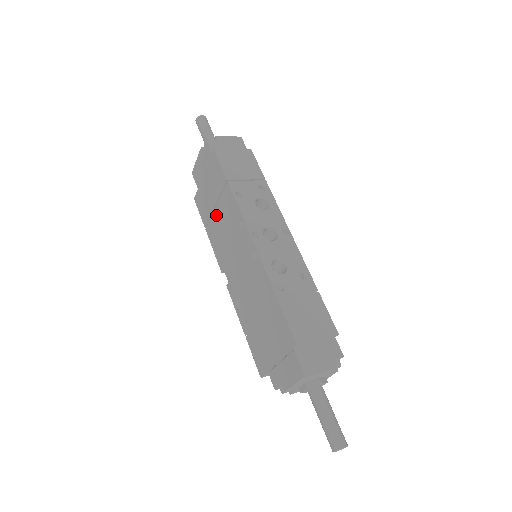
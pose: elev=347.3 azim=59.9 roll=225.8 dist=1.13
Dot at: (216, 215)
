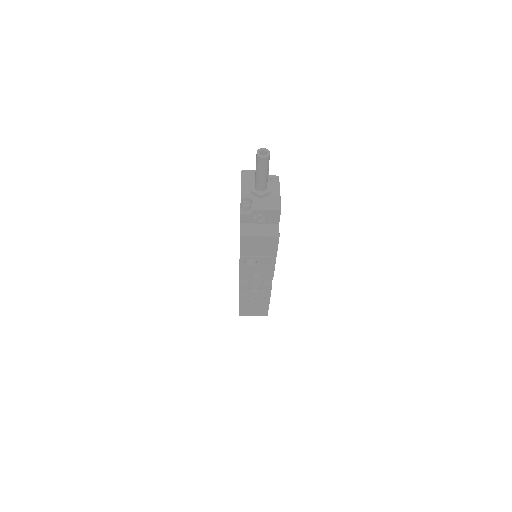
Dot at: occluded
